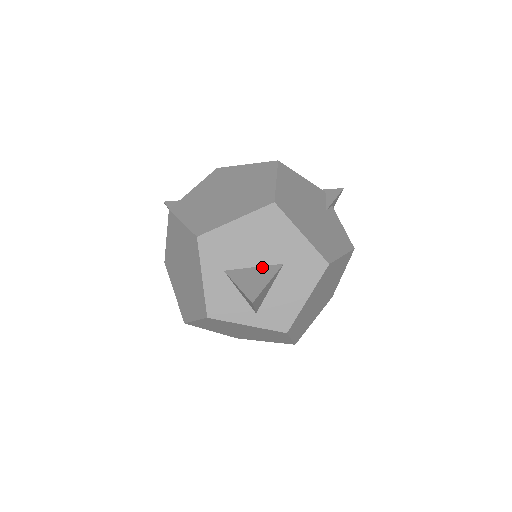
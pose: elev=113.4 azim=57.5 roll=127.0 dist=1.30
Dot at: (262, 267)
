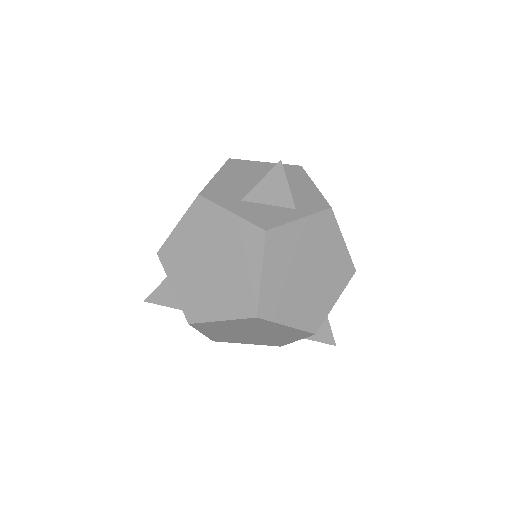
Dot at: occluded
